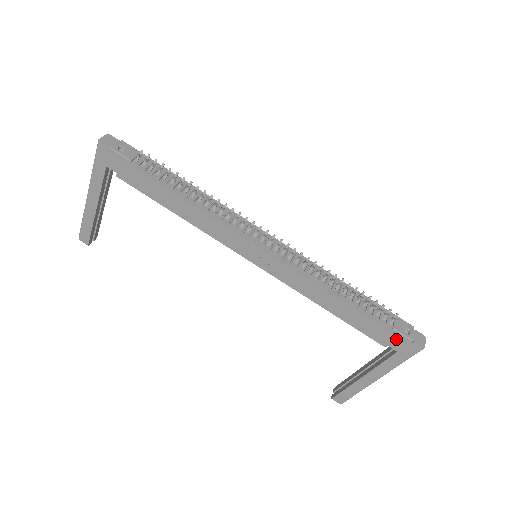
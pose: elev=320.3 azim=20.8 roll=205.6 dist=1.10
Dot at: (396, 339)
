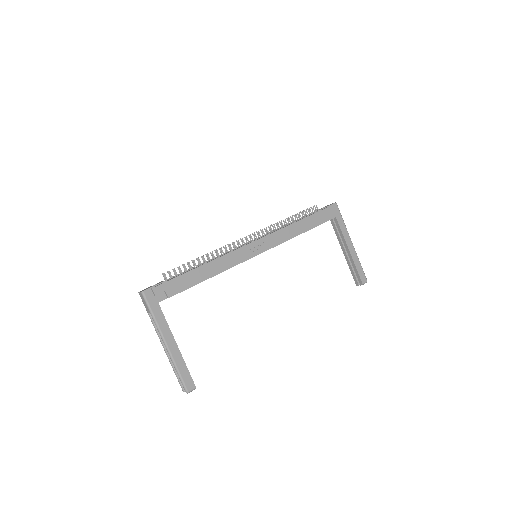
Dot at: (328, 210)
